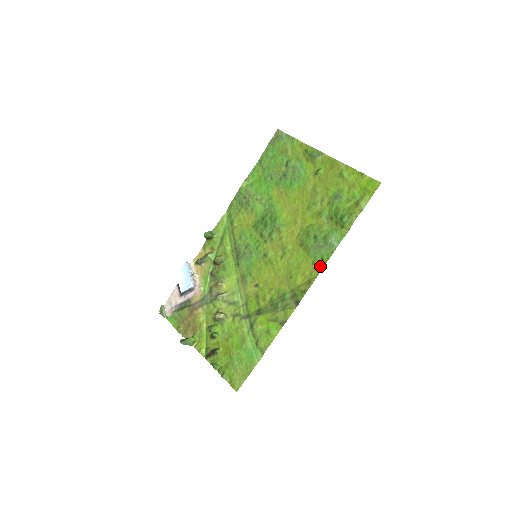
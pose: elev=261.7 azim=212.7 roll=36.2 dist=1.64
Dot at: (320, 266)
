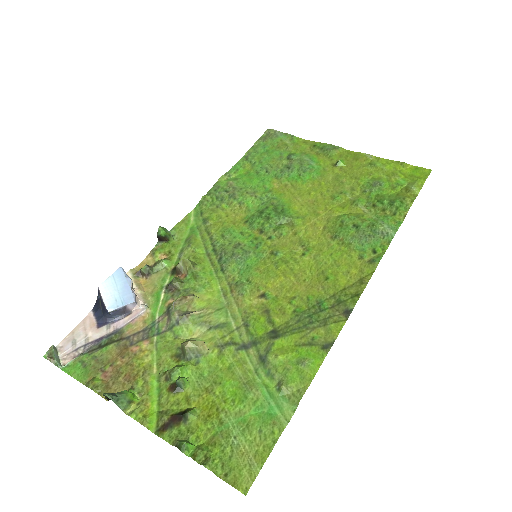
Dot at: (374, 259)
